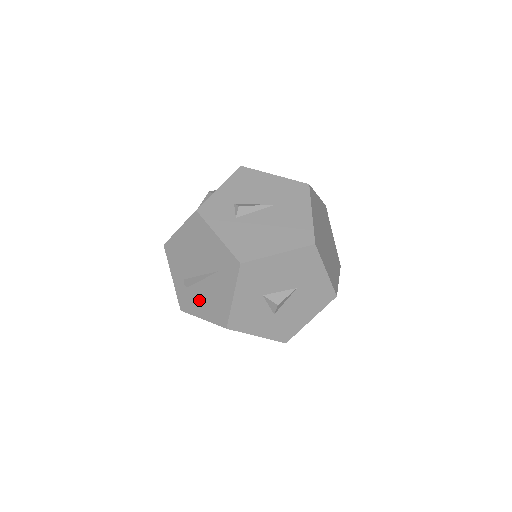
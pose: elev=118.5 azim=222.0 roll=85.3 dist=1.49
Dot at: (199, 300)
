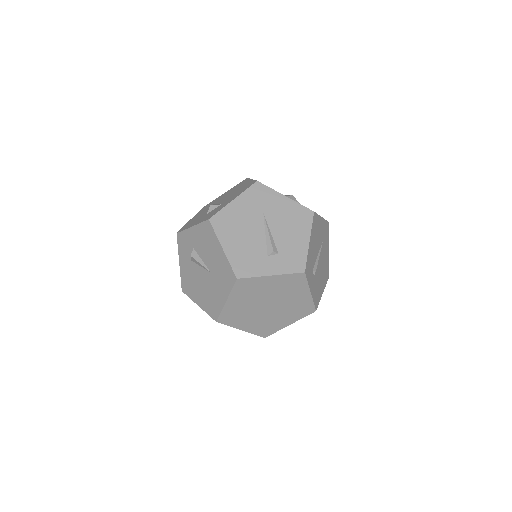
Dot at: occluded
